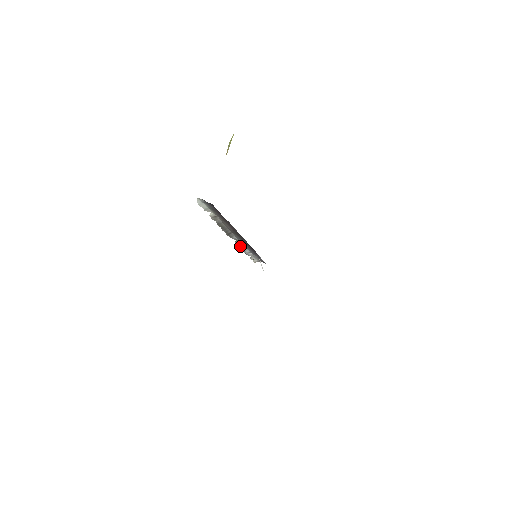
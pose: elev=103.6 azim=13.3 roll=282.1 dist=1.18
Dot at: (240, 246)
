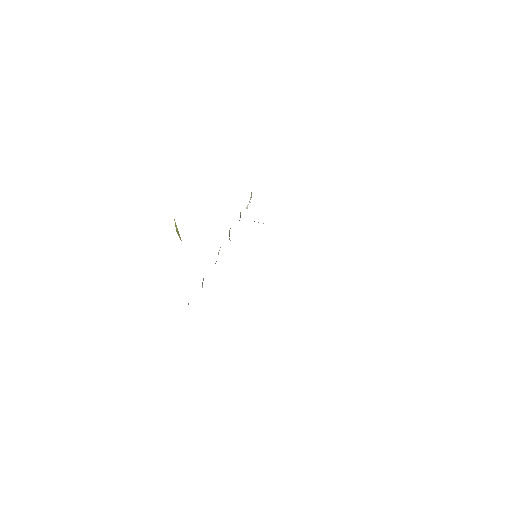
Dot at: occluded
